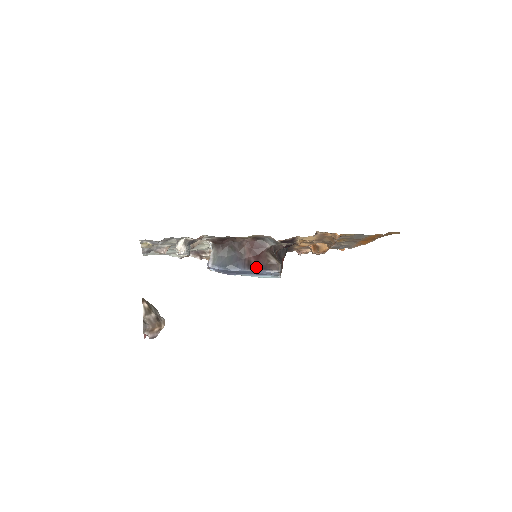
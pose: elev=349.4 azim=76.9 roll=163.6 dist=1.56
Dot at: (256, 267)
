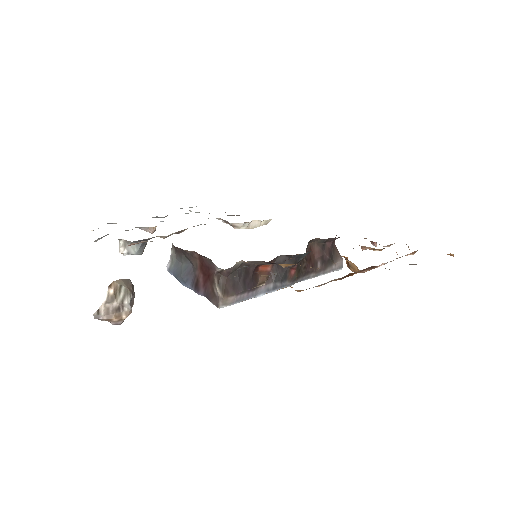
Dot at: (201, 291)
